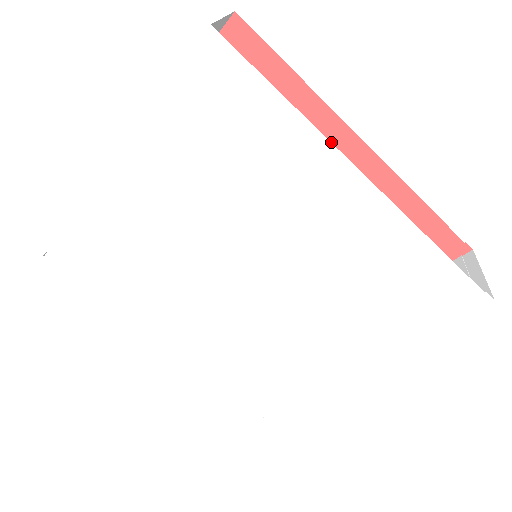
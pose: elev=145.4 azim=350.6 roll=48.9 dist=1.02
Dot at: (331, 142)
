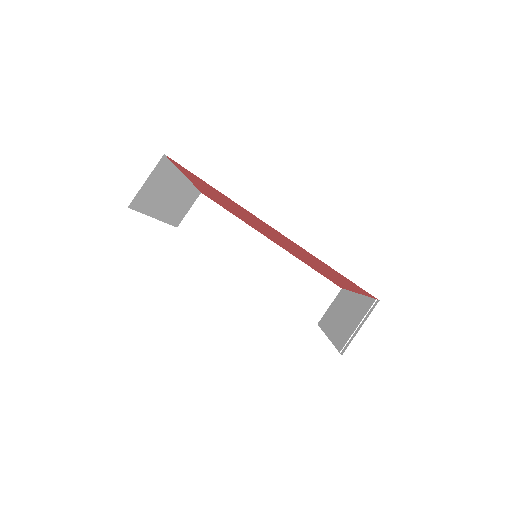
Dot at: (255, 217)
